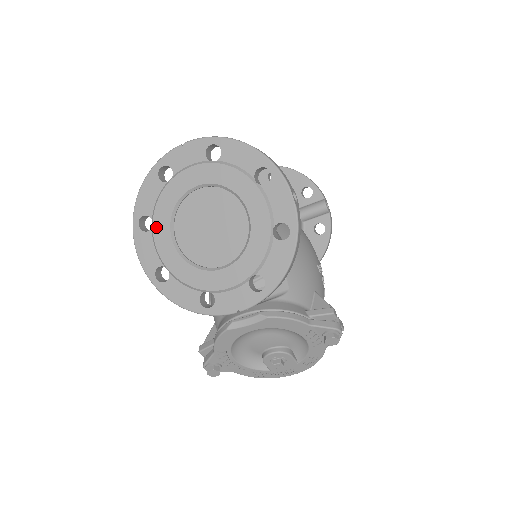
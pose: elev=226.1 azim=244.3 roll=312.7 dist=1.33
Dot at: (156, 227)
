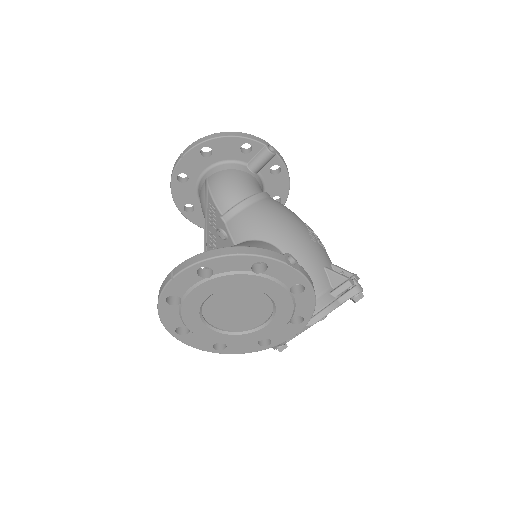
Dot at: (194, 330)
